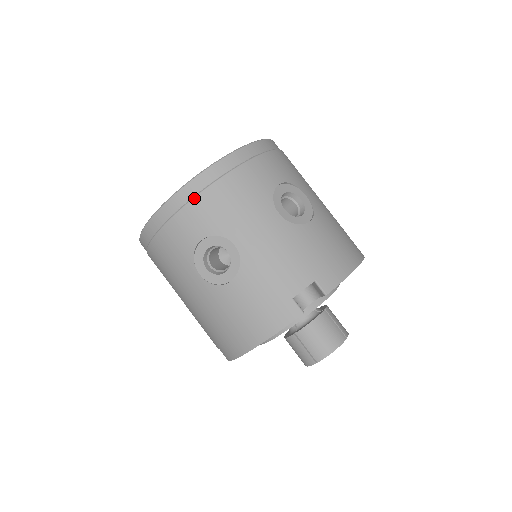
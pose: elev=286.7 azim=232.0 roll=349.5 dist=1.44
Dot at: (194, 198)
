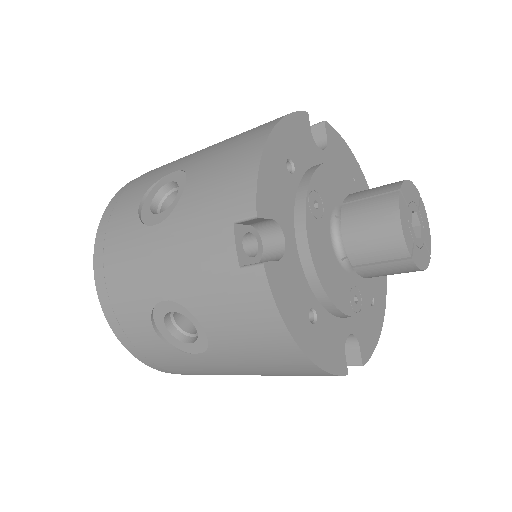
Dot at: (114, 312)
